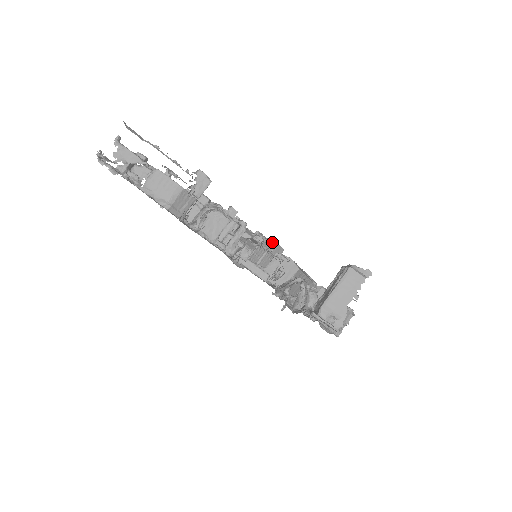
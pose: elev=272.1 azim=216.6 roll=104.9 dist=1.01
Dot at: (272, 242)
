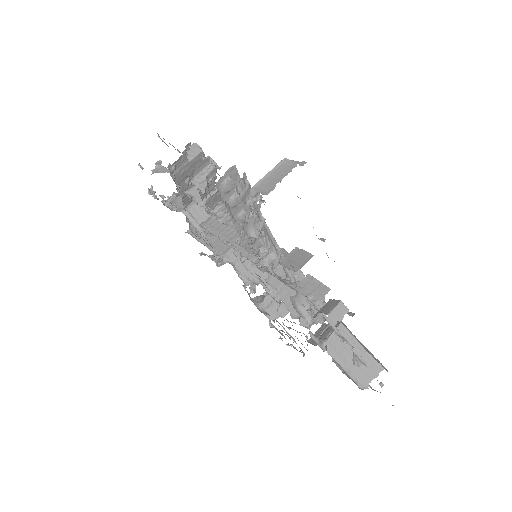
Dot at: occluded
